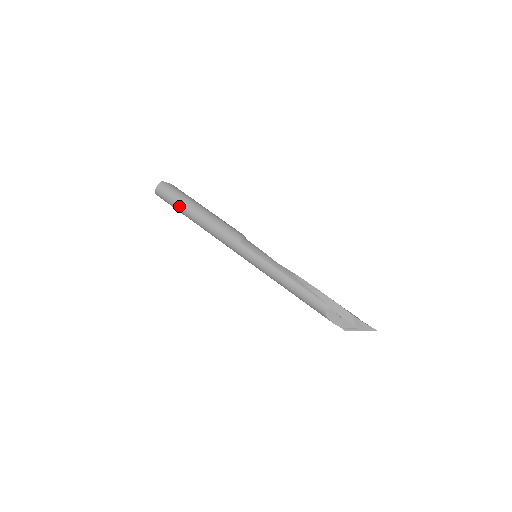
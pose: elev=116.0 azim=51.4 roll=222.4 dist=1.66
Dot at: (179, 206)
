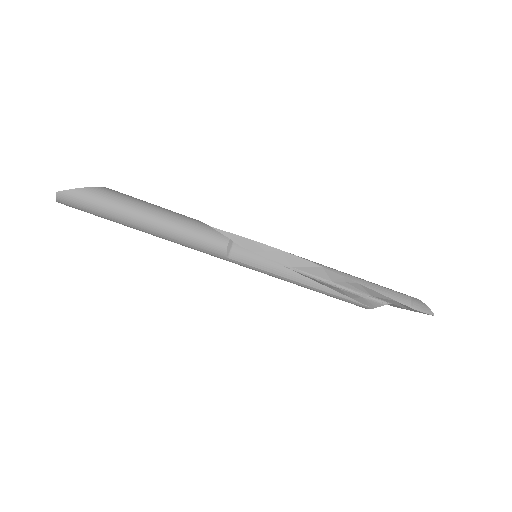
Dot at: occluded
